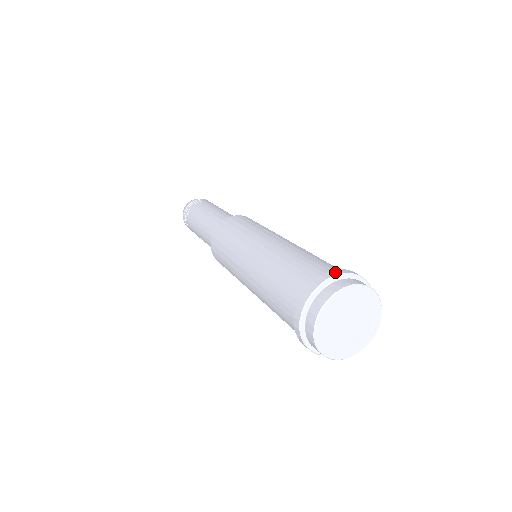
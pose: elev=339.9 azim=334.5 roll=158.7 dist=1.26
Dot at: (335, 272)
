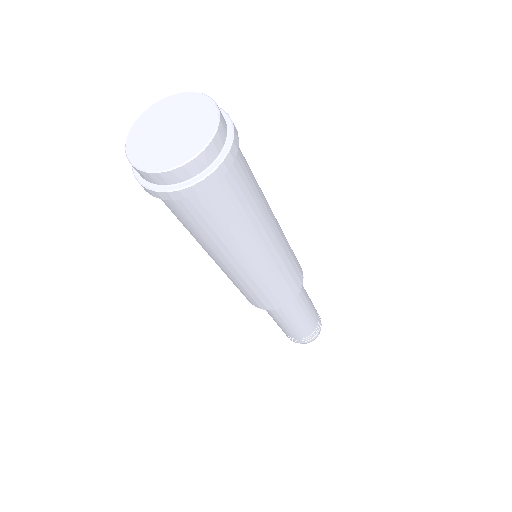
Dot at: occluded
